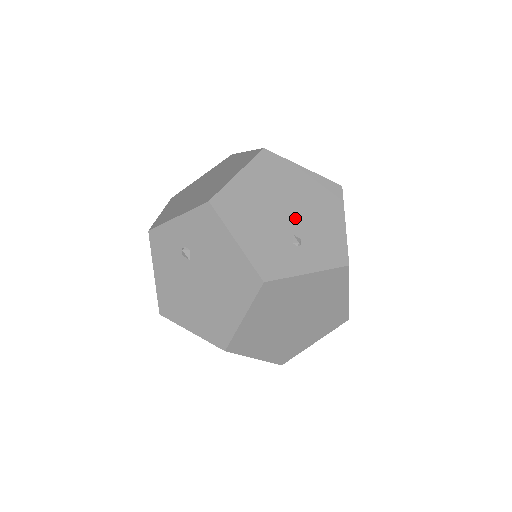
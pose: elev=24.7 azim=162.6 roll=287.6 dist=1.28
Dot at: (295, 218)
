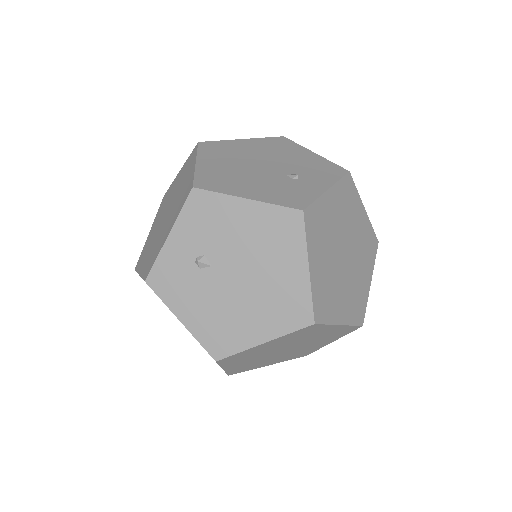
Dot at: (274, 166)
